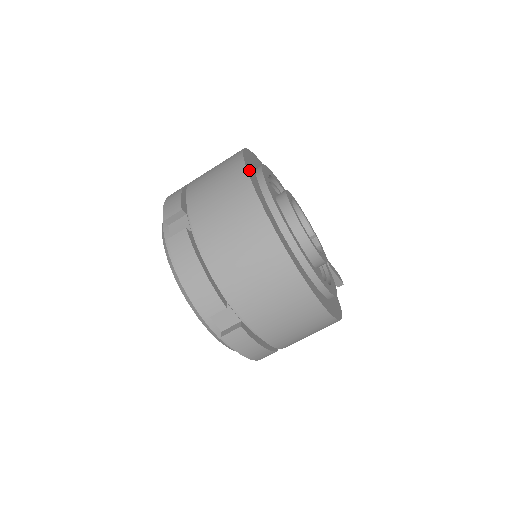
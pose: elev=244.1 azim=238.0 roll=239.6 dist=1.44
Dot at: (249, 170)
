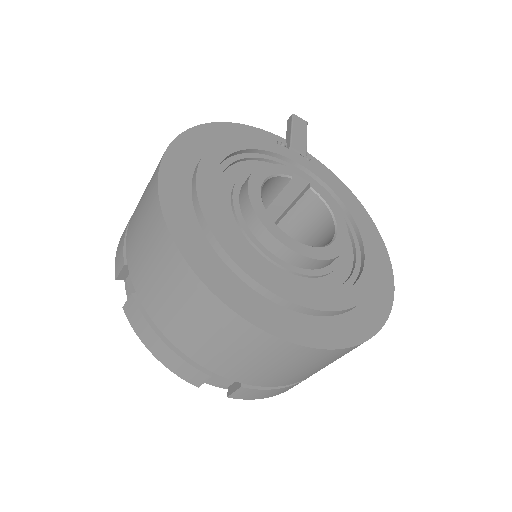
Dot at: (257, 317)
